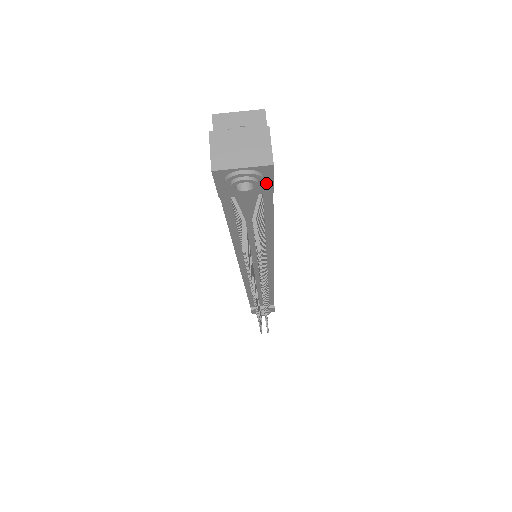
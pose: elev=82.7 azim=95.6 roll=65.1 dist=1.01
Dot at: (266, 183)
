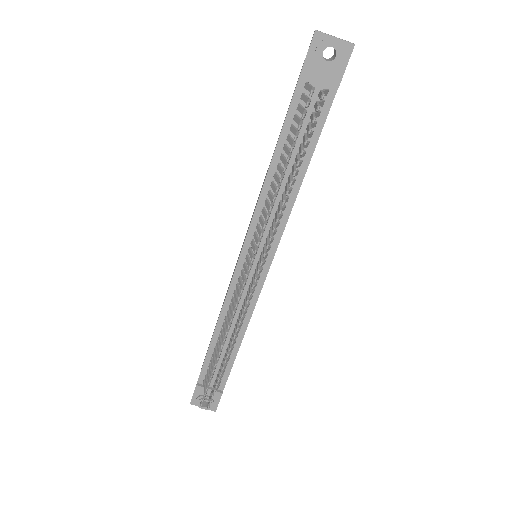
Dot at: (340, 69)
